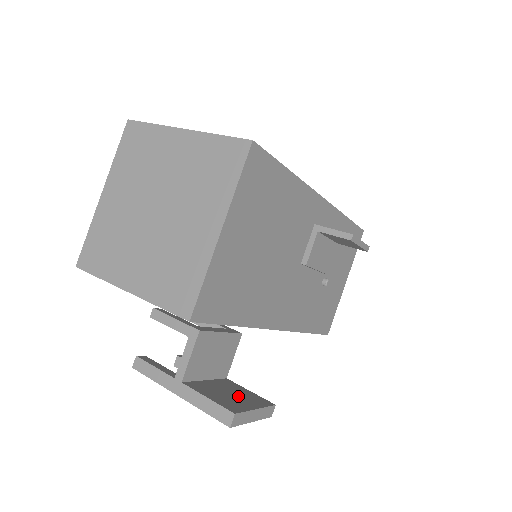
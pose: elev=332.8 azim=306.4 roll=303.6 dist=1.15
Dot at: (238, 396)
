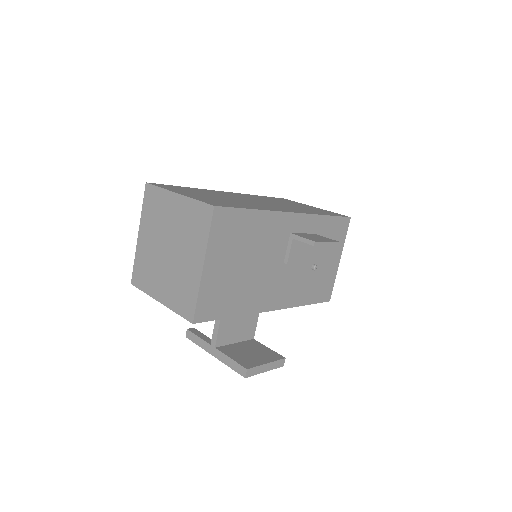
Dot at: (256, 354)
